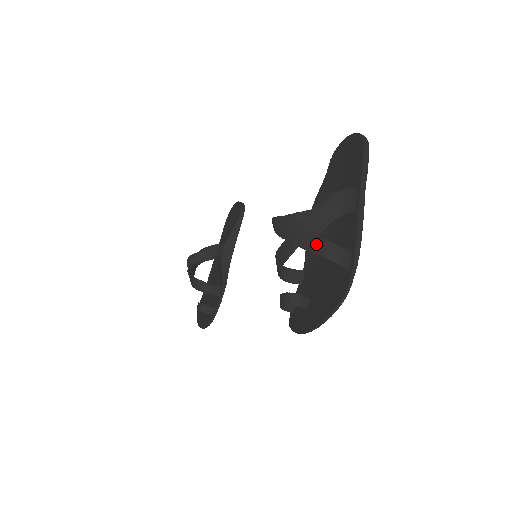
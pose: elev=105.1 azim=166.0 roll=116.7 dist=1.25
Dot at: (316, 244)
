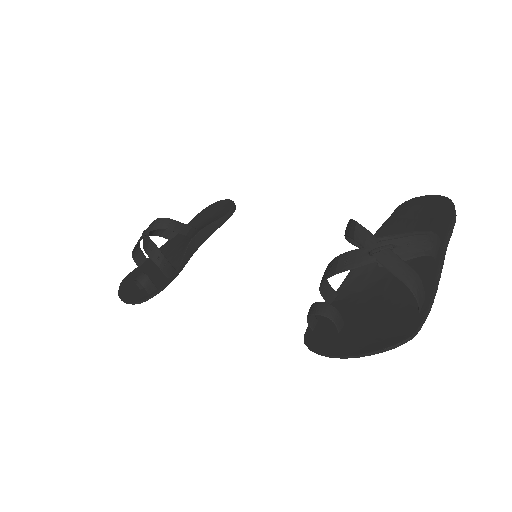
Dot at: (402, 268)
